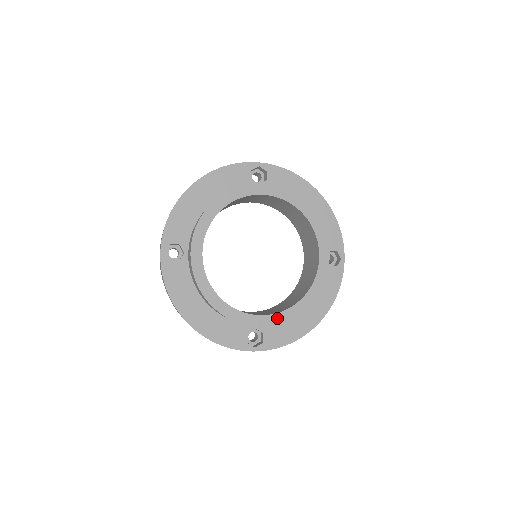
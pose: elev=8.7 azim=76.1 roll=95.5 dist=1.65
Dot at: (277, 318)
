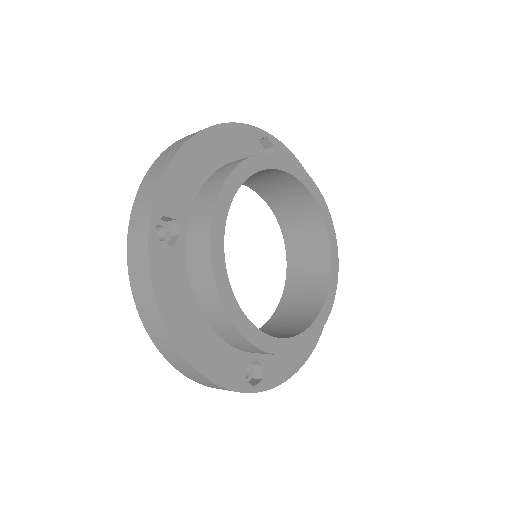
Dot at: (295, 343)
